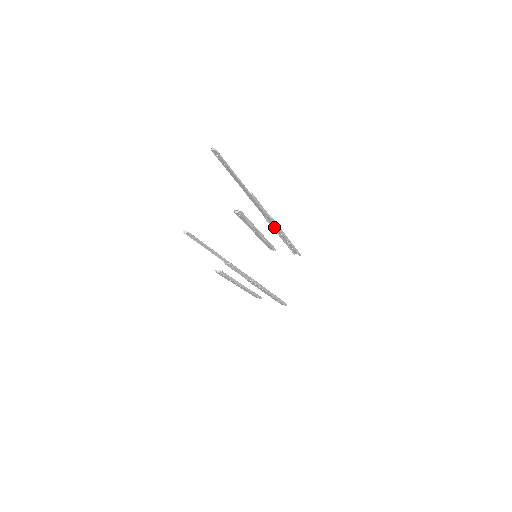
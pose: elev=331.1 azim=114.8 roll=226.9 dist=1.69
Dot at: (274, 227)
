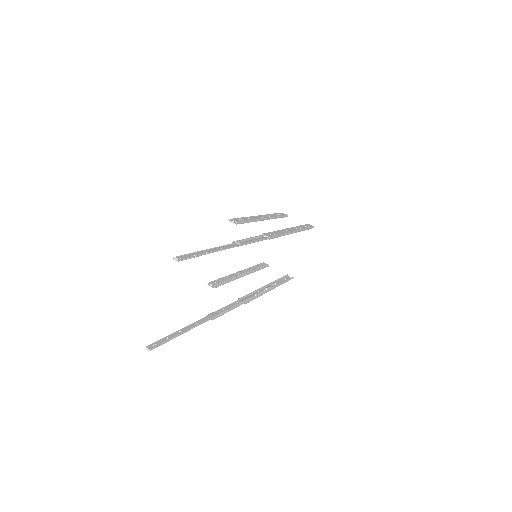
Dot at: (276, 231)
